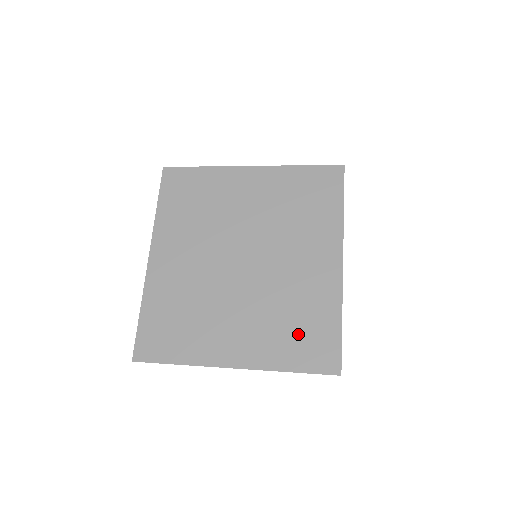
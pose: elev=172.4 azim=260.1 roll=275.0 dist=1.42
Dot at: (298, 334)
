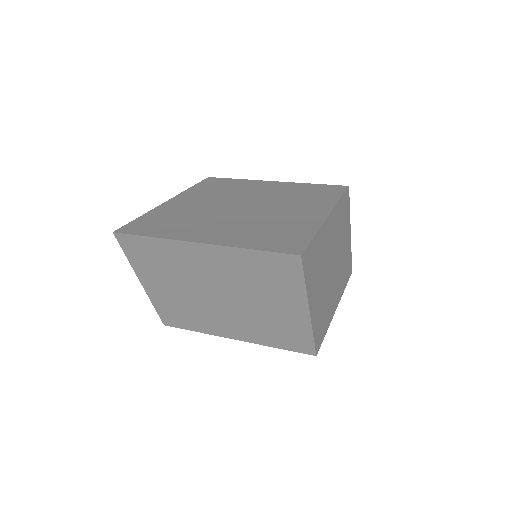
Dot at: (271, 235)
